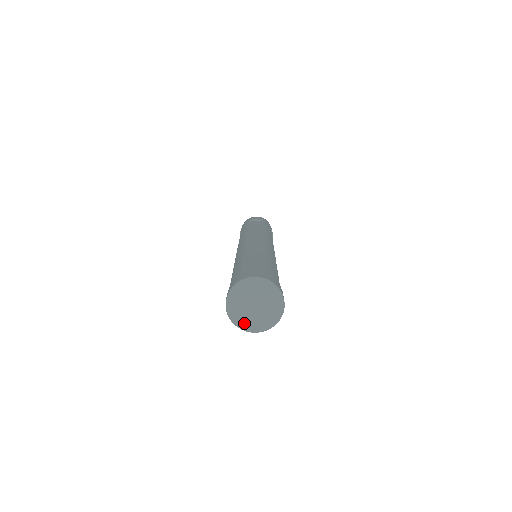
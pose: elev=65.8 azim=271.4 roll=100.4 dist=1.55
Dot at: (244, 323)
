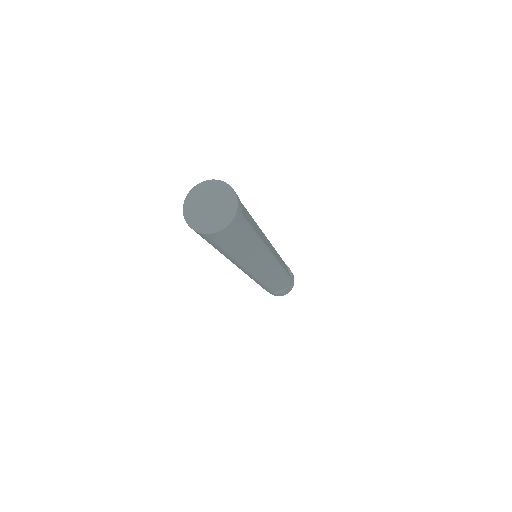
Dot at: (205, 227)
